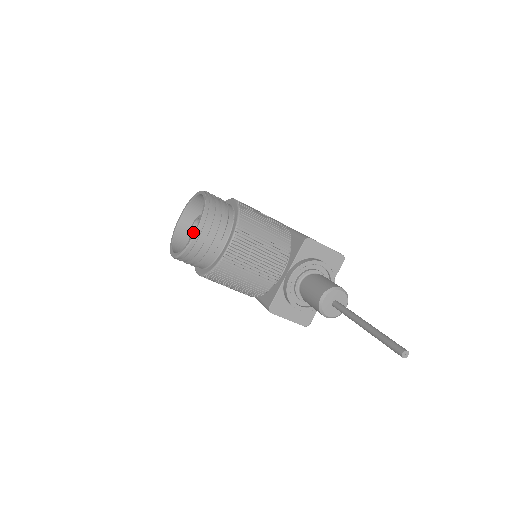
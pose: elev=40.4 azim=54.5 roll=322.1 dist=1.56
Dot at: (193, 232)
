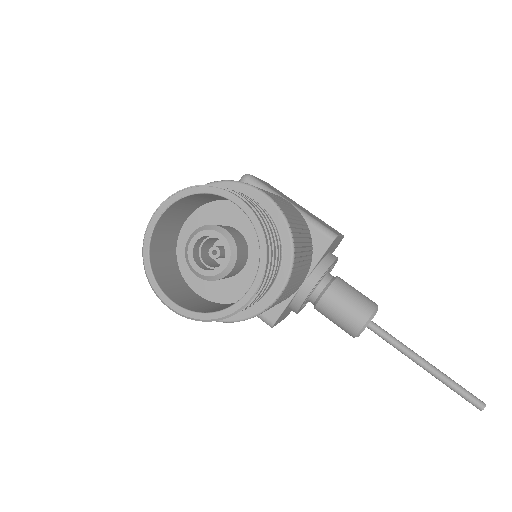
Dot at: (195, 254)
